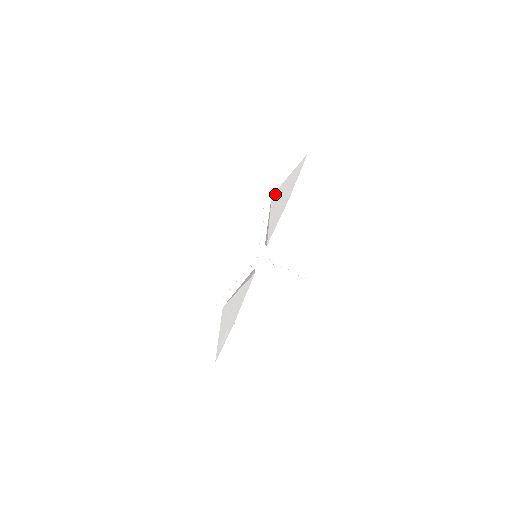
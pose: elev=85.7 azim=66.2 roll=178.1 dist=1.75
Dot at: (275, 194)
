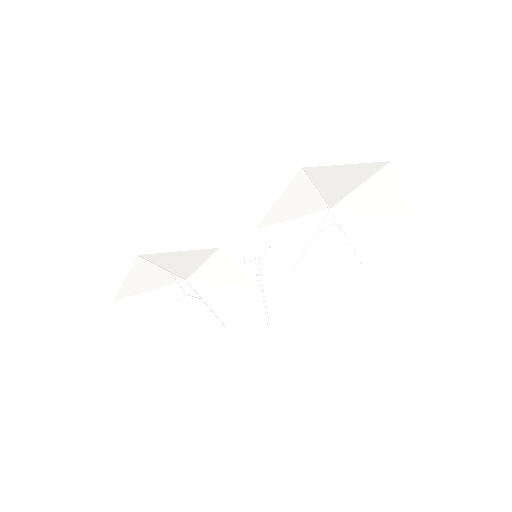
Dot at: (329, 201)
